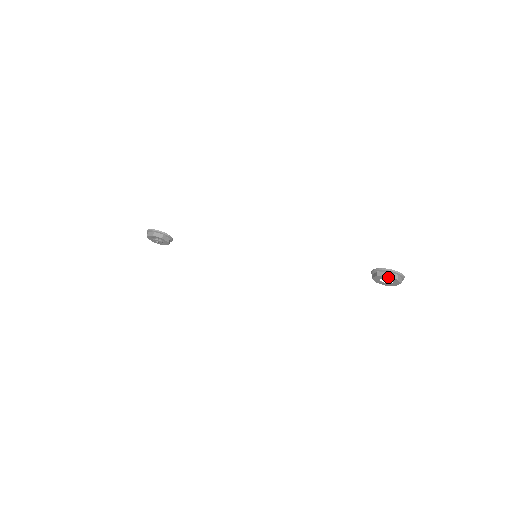
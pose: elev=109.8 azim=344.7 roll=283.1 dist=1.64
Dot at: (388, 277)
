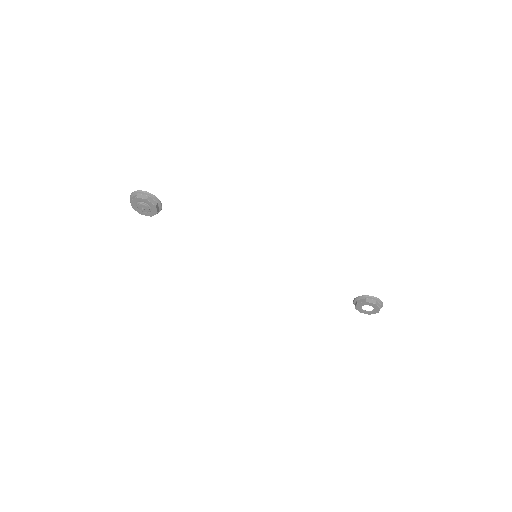
Dot at: (375, 305)
